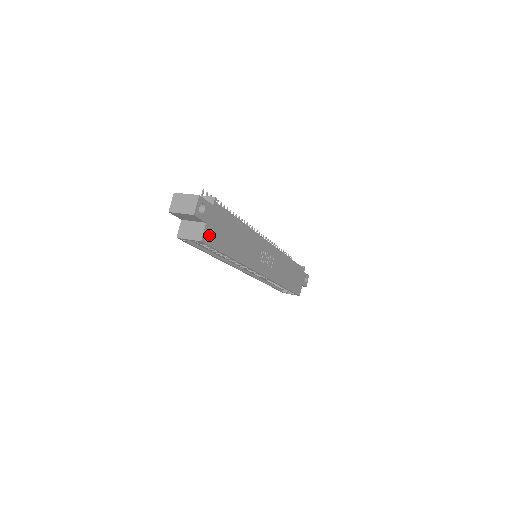
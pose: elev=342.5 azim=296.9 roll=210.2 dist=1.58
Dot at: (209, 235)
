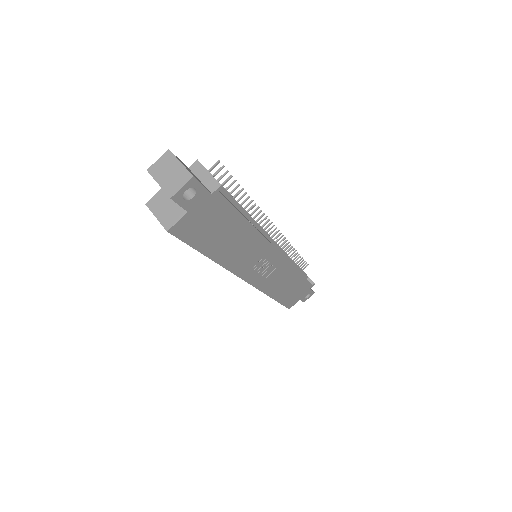
Dot at: (185, 227)
